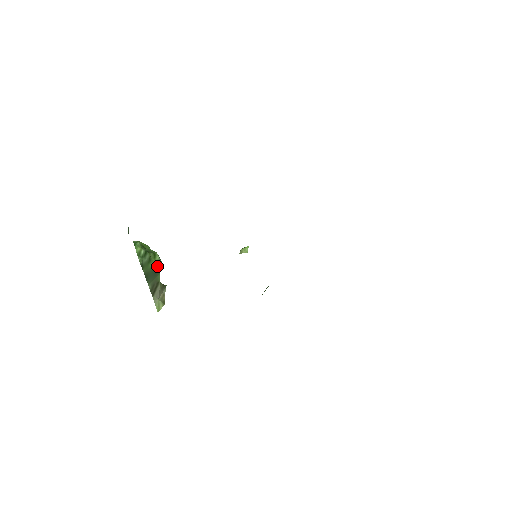
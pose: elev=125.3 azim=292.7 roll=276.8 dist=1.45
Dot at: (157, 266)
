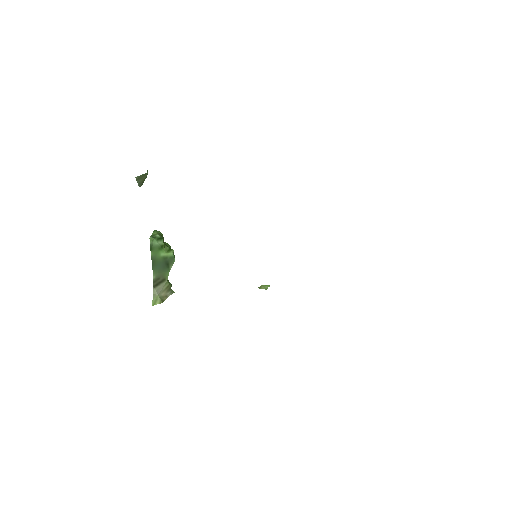
Dot at: (168, 261)
